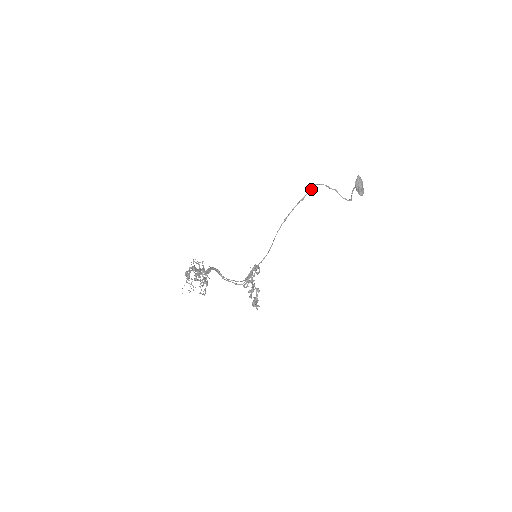
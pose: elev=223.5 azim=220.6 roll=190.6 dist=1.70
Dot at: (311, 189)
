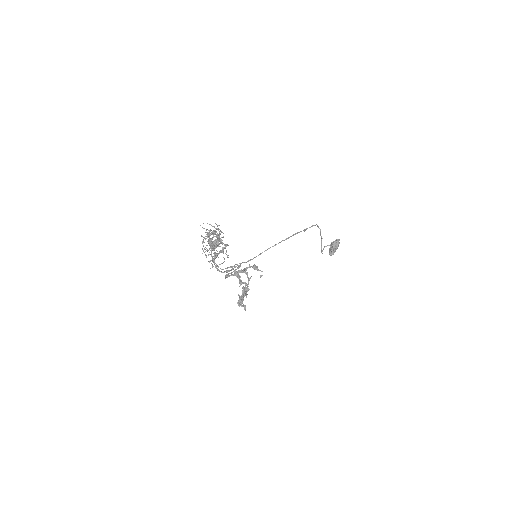
Dot at: occluded
